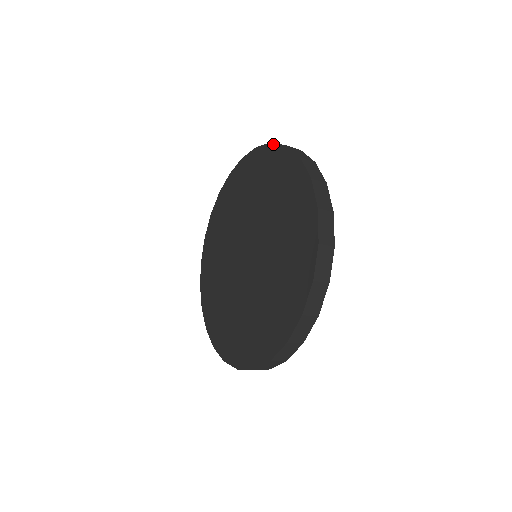
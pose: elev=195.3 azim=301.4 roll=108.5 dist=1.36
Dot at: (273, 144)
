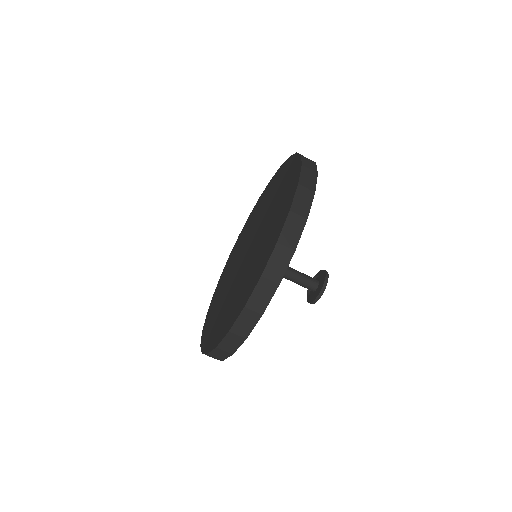
Dot at: (281, 166)
